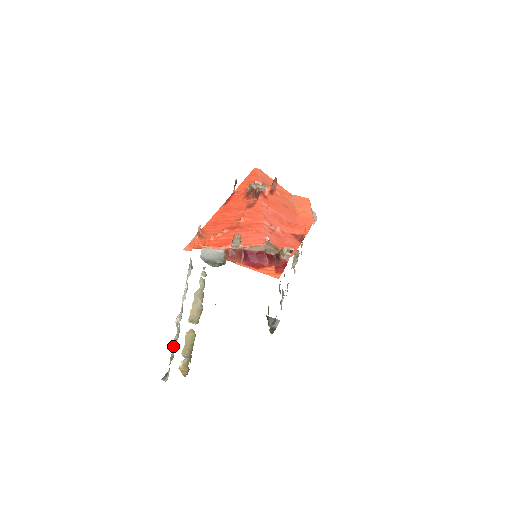
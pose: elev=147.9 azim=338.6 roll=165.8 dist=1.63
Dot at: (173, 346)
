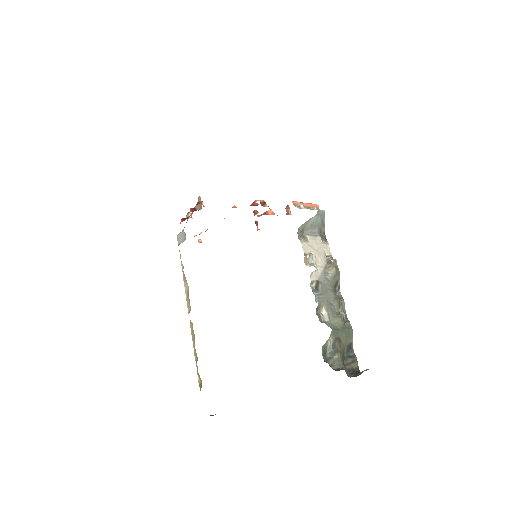
Dot at: occluded
